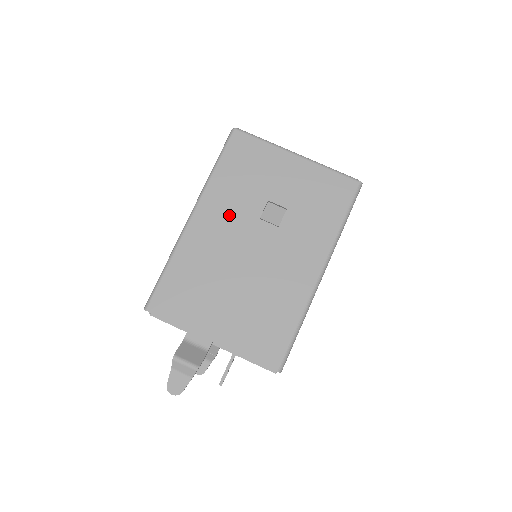
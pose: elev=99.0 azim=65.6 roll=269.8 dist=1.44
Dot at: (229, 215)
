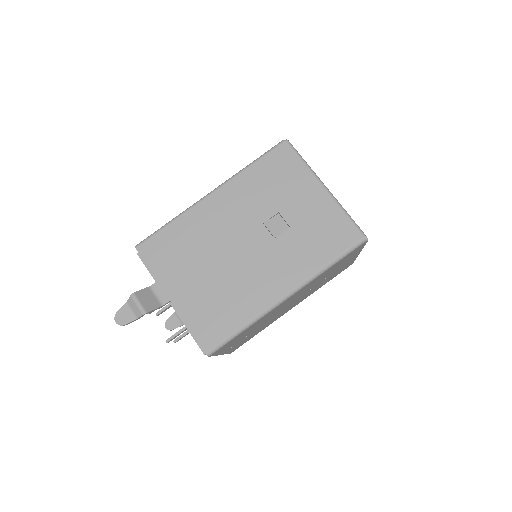
Dot at: (241, 208)
